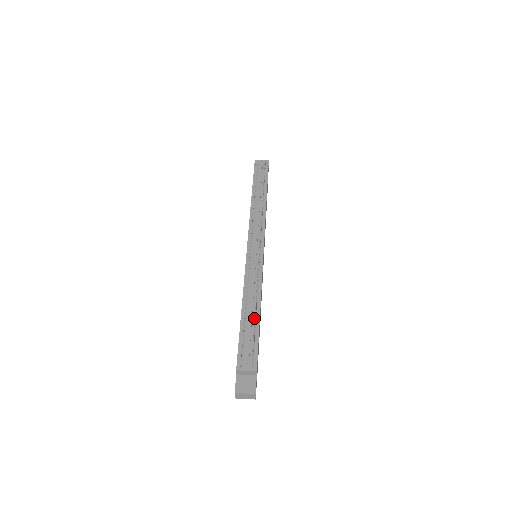
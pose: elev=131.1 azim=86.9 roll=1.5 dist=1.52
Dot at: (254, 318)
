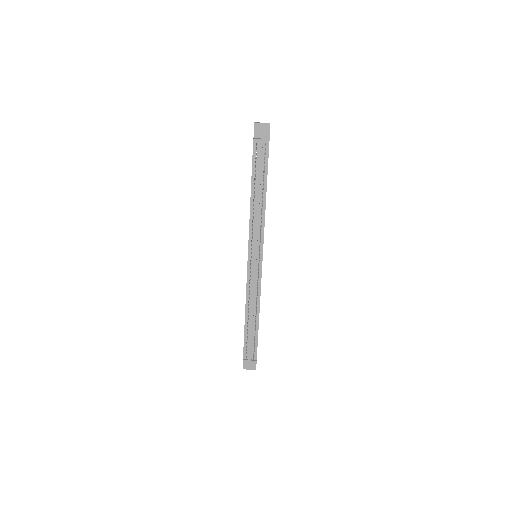
Dot at: (254, 324)
